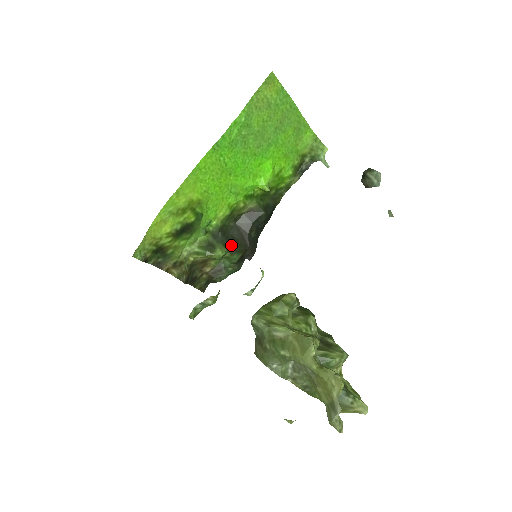
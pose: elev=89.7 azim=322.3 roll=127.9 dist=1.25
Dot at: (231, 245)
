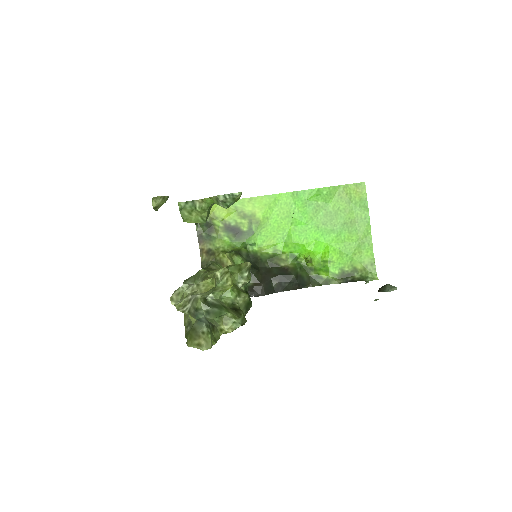
Dot at: (252, 268)
